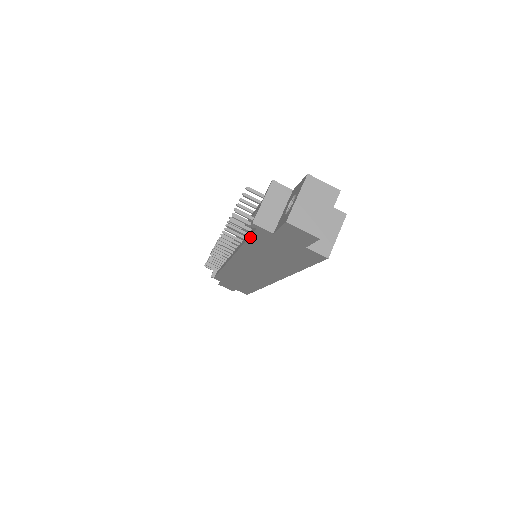
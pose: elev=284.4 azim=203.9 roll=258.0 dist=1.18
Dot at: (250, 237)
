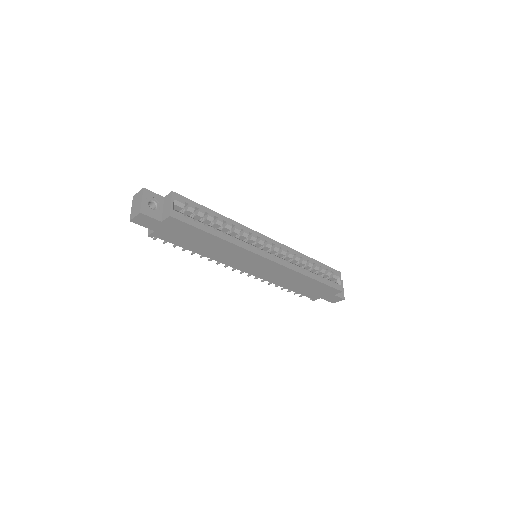
Dot at: (174, 244)
